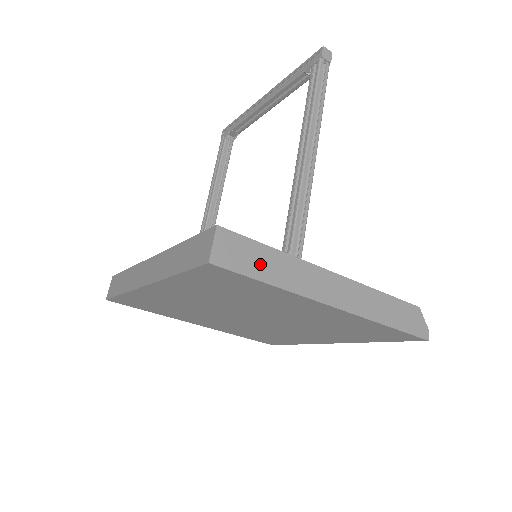
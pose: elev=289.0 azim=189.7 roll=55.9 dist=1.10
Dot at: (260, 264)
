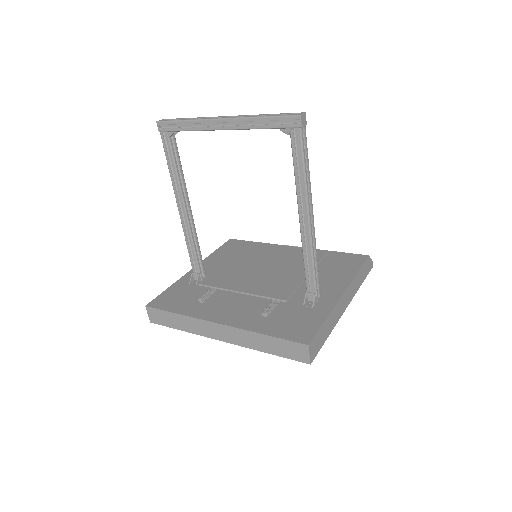
Dot at: (323, 335)
